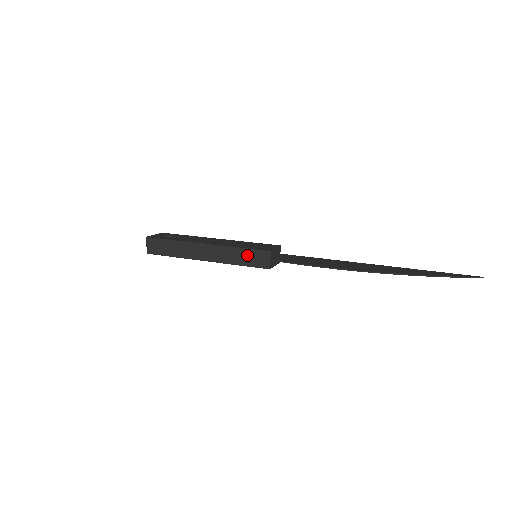
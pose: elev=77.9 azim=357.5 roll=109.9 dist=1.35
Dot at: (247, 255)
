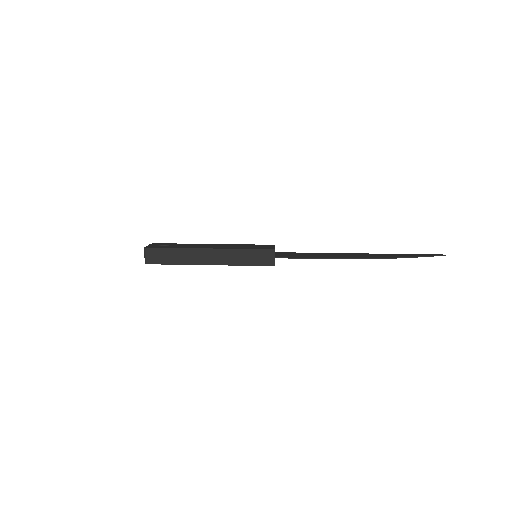
Dot at: (252, 255)
